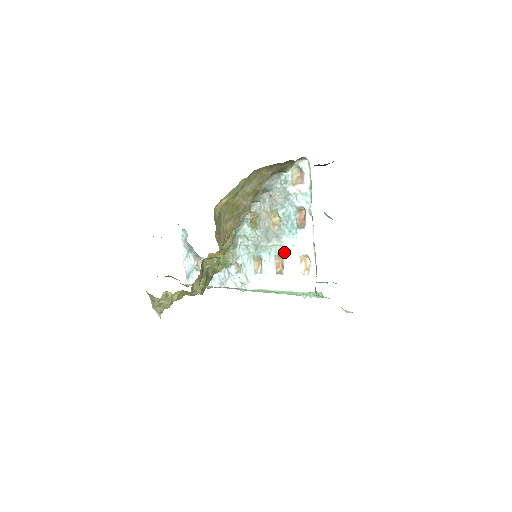
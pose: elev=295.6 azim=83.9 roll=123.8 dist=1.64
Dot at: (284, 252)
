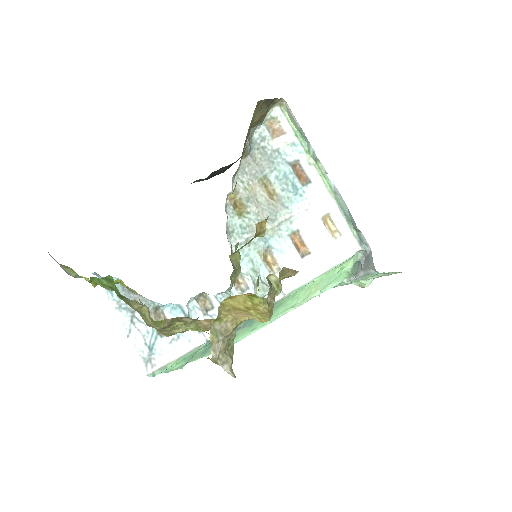
Dot at: (300, 223)
